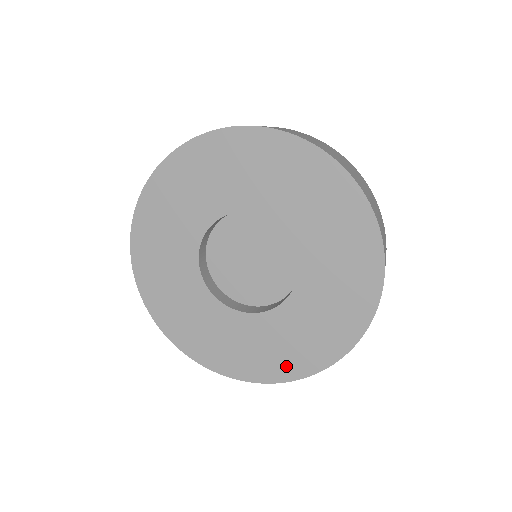
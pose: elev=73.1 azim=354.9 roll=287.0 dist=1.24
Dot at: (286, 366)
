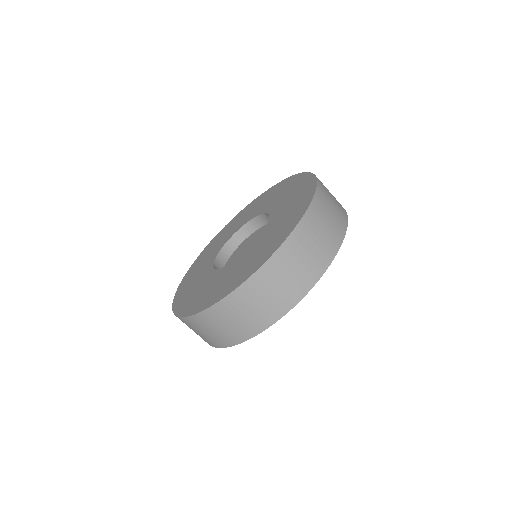
Dot at: (191, 306)
